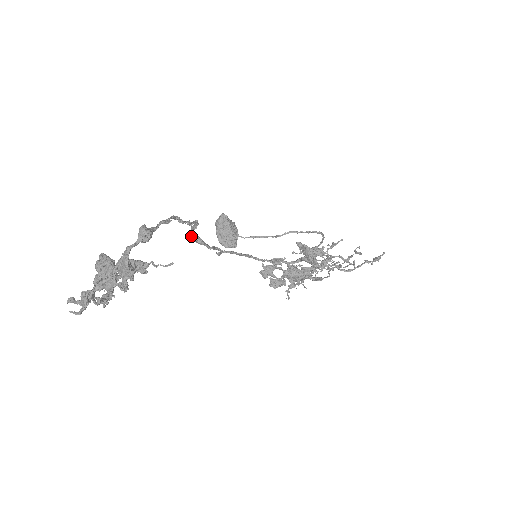
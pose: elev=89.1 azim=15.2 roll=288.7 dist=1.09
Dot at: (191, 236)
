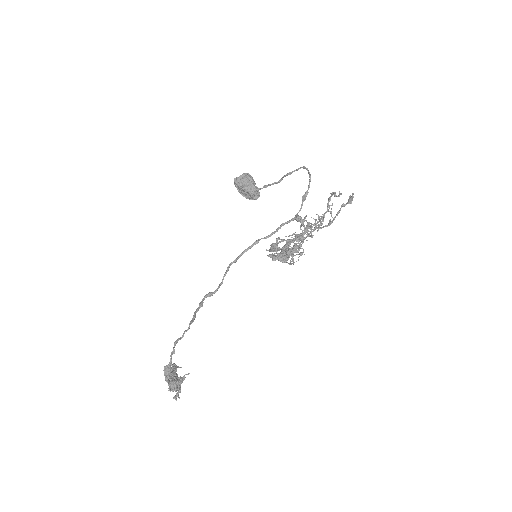
Dot at: occluded
